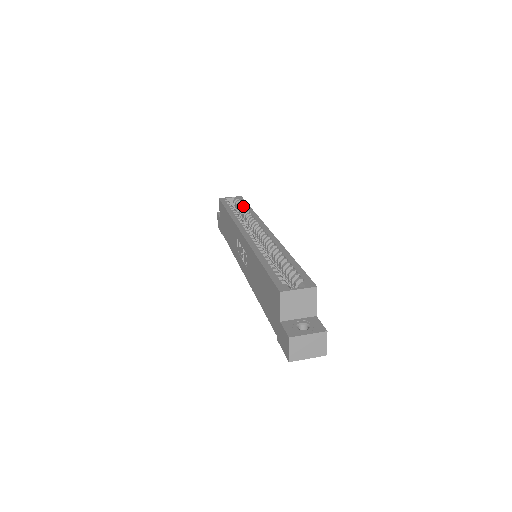
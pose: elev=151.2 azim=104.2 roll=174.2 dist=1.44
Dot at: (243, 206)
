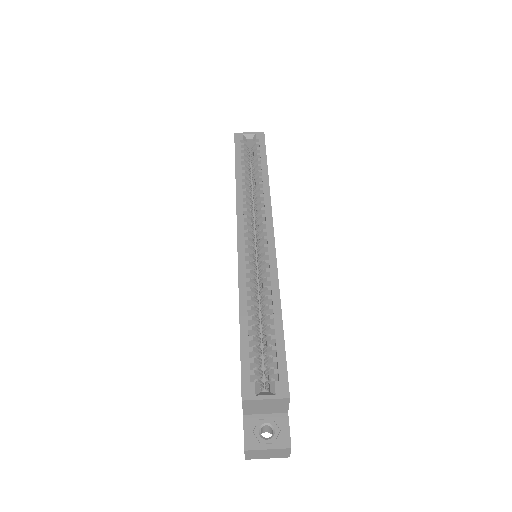
Dot at: (259, 161)
